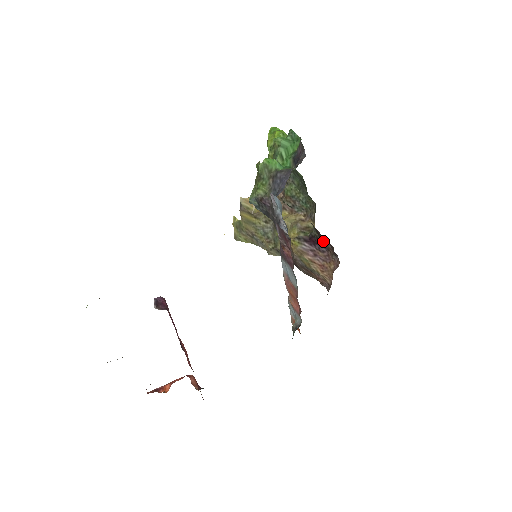
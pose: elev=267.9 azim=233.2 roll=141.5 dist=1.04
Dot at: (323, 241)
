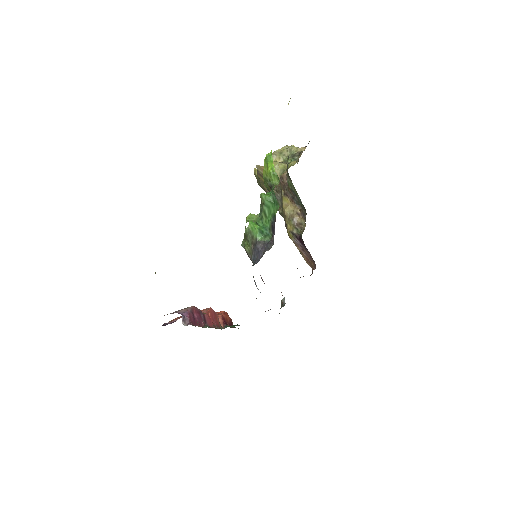
Dot at: occluded
